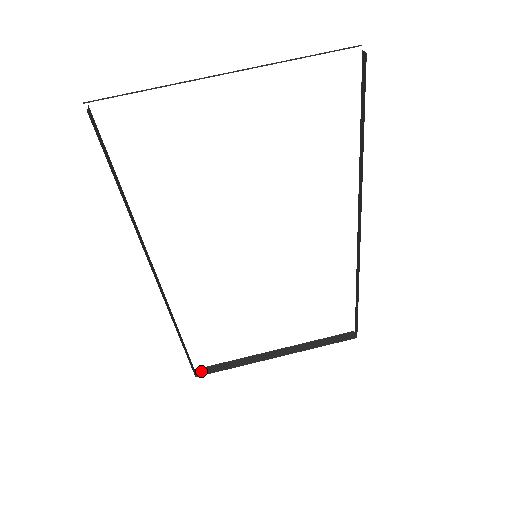
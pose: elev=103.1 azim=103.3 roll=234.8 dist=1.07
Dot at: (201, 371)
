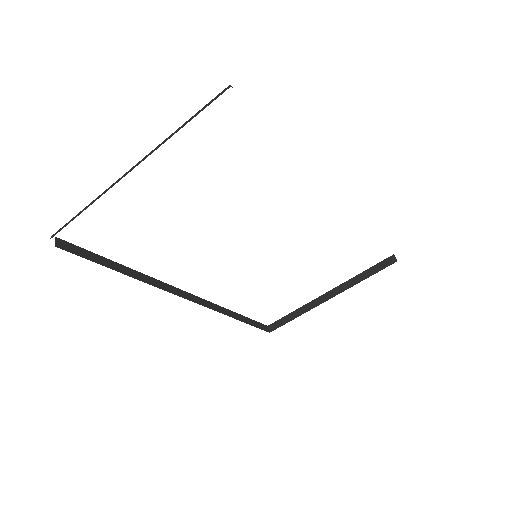
Dot at: (272, 326)
